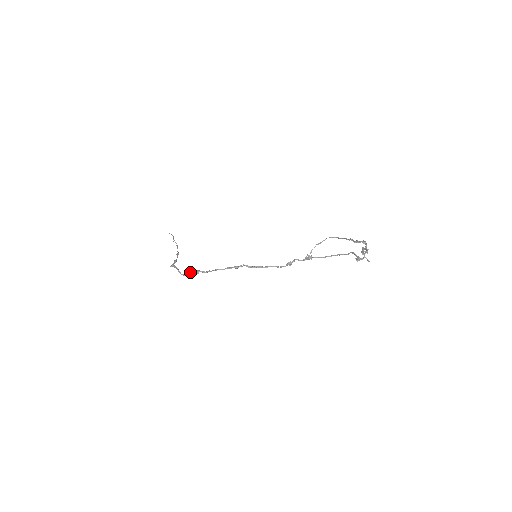
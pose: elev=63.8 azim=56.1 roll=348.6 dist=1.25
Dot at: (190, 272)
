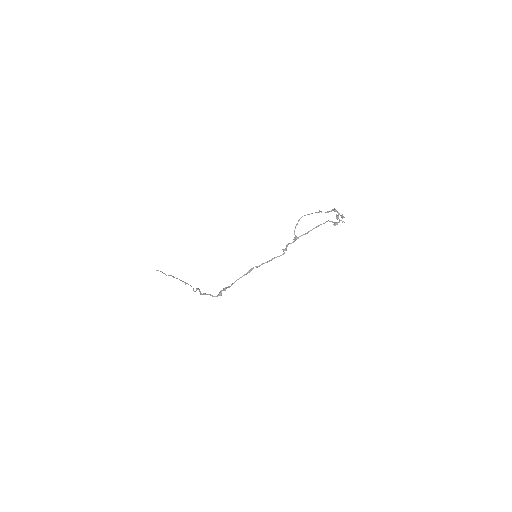
Dot at: (220, 292)
